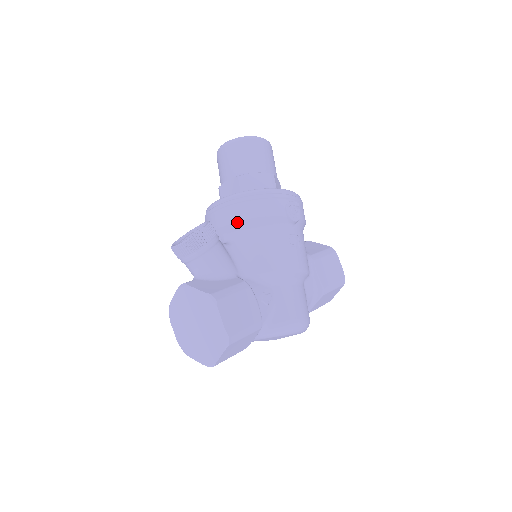
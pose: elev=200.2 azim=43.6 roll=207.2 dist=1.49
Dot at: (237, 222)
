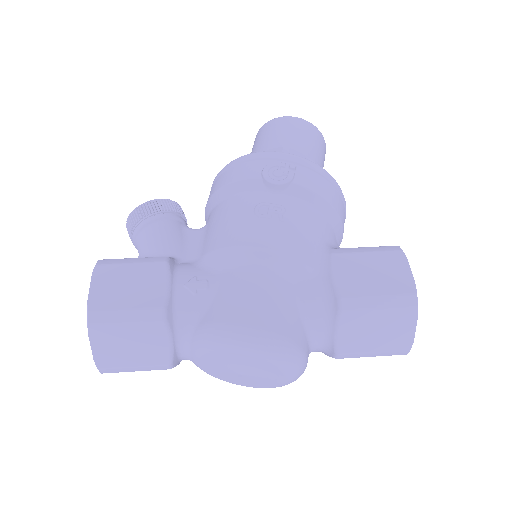
Dot at: (209, 200)
